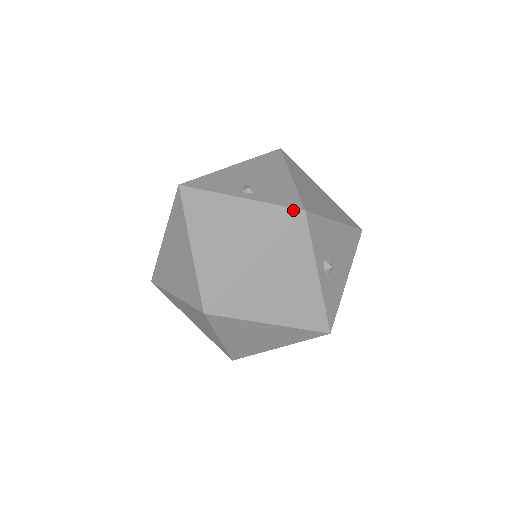
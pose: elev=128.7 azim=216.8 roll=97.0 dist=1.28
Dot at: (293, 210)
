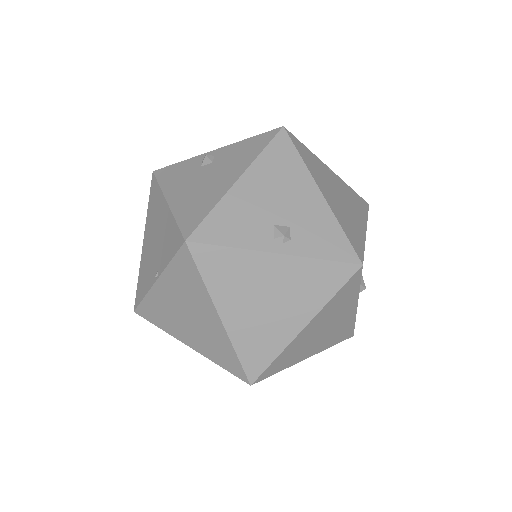
Dot at: (348, 265)
